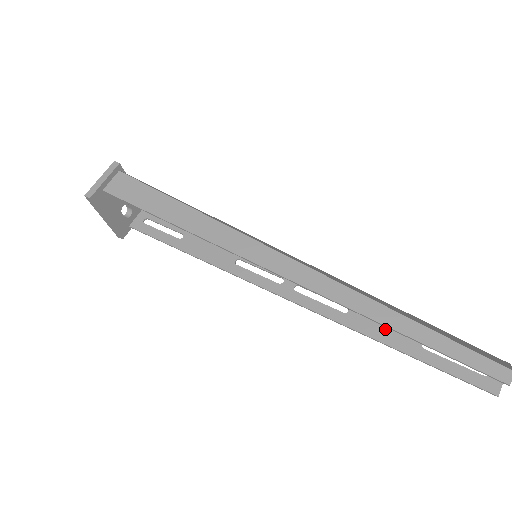
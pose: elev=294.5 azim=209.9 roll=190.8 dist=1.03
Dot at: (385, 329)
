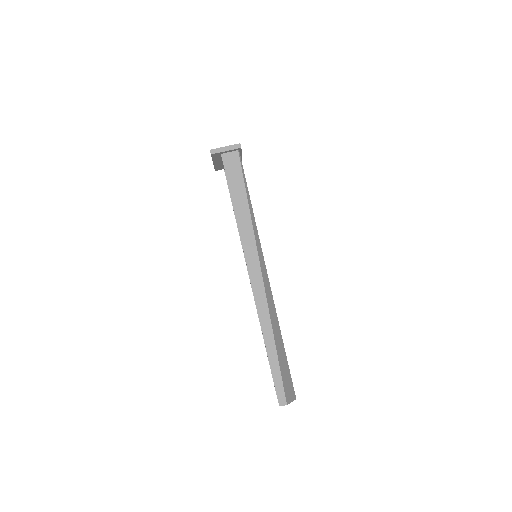
Dot at: occluded
